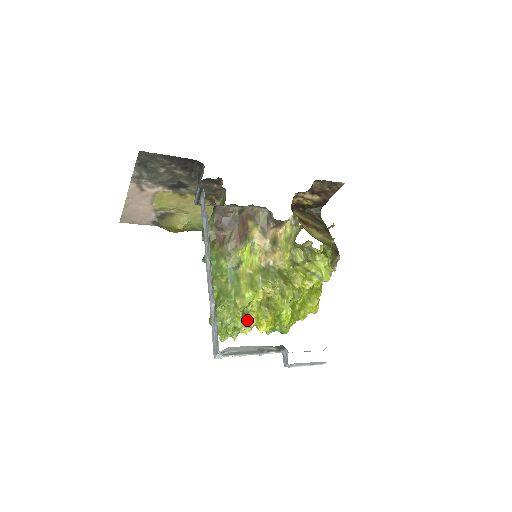
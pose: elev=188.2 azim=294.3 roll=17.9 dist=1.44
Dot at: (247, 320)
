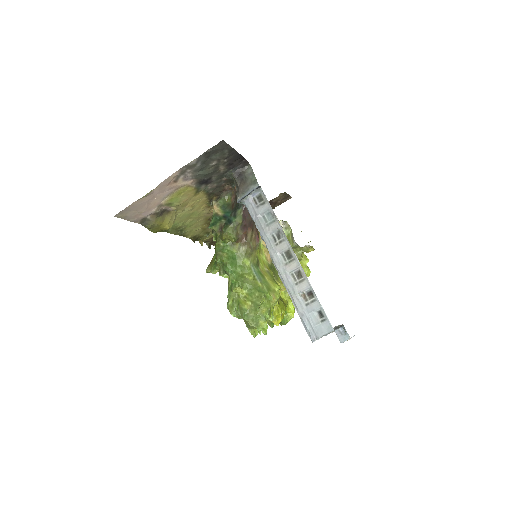
Dot at: occluded
